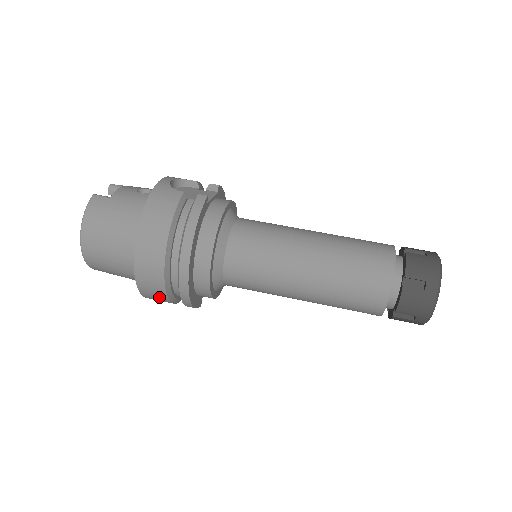
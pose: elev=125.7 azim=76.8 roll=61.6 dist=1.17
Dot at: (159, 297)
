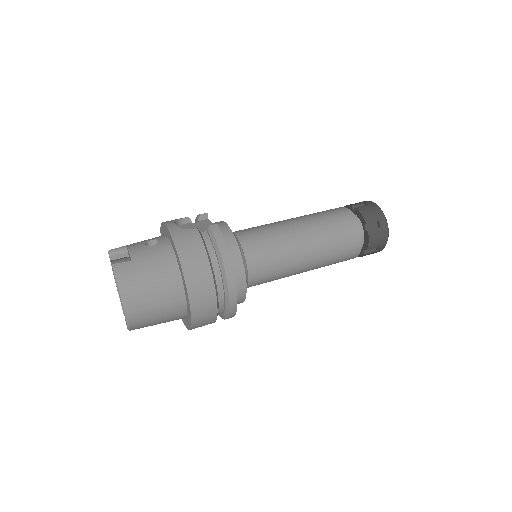
Dot at: (208, 322)
